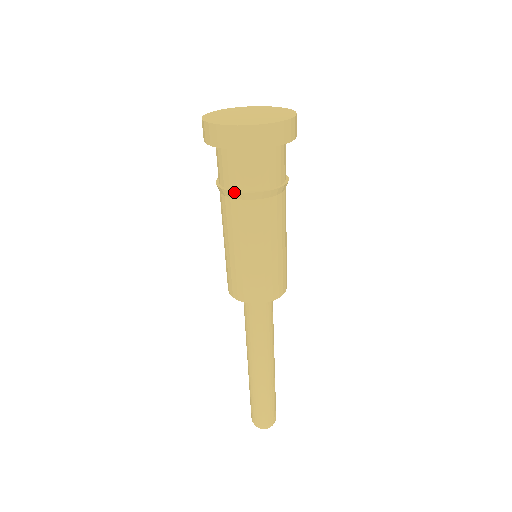
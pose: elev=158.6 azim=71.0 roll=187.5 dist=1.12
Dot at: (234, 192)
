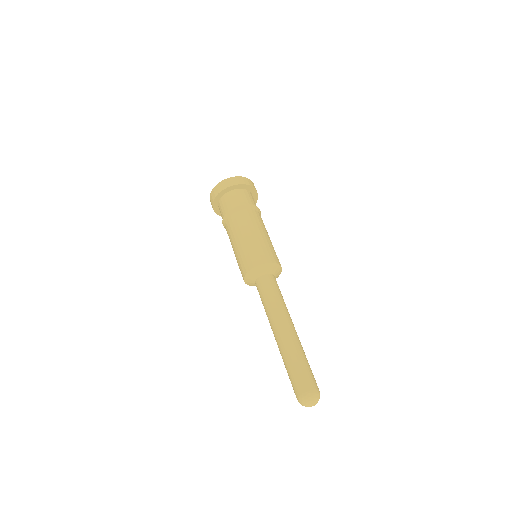
Dot at: (222, 222)
